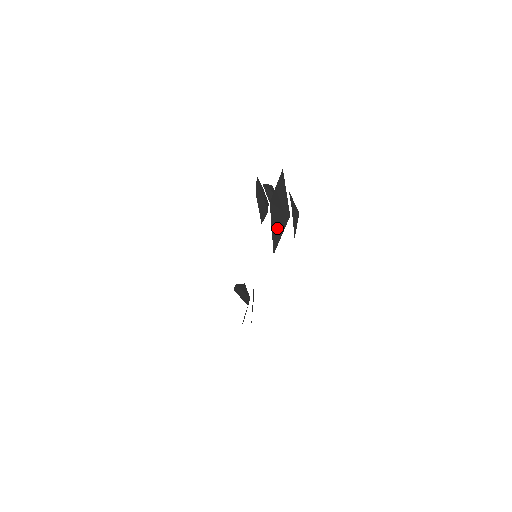
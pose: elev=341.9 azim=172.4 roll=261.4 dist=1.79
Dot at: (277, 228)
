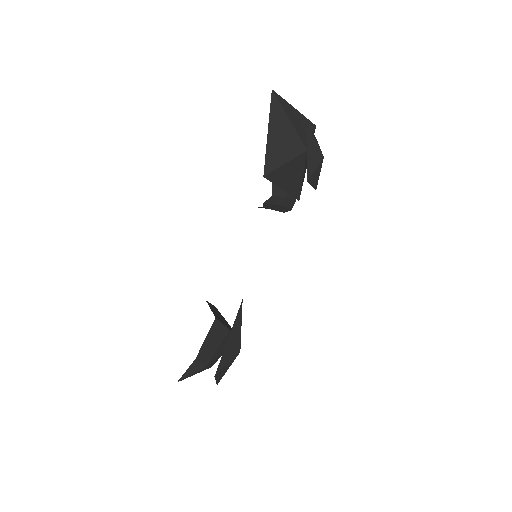
Dot at: (279, 142)
